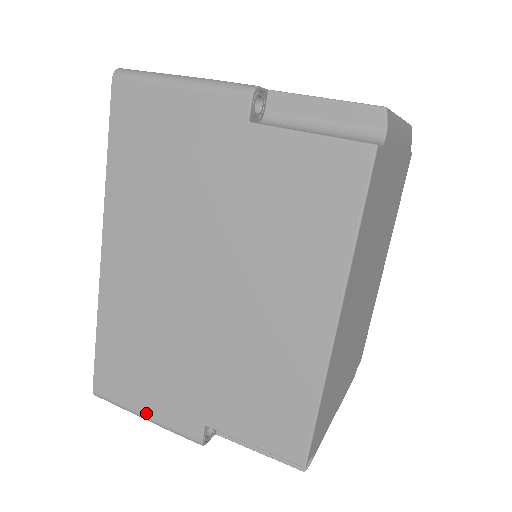
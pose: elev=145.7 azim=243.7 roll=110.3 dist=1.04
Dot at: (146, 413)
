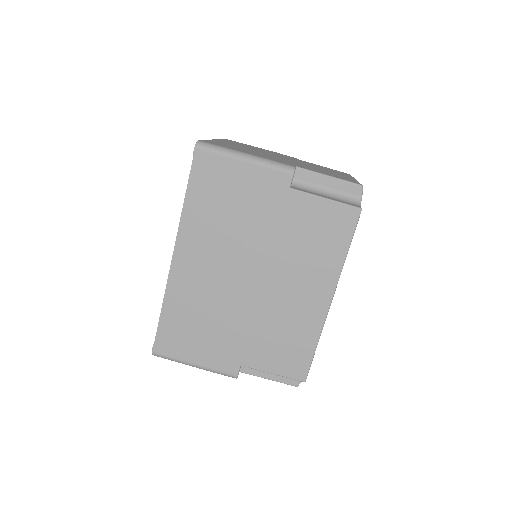
Dot at: (197, 362)
